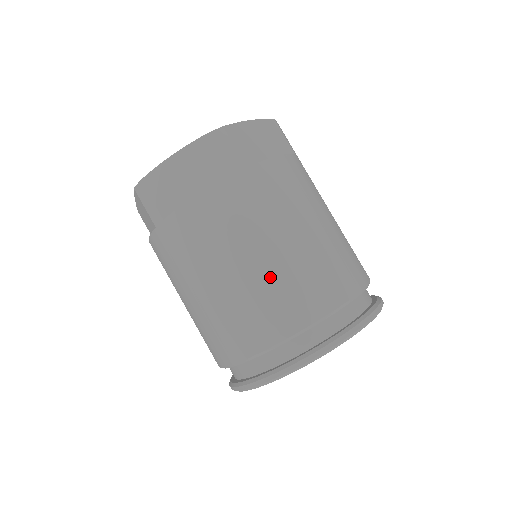
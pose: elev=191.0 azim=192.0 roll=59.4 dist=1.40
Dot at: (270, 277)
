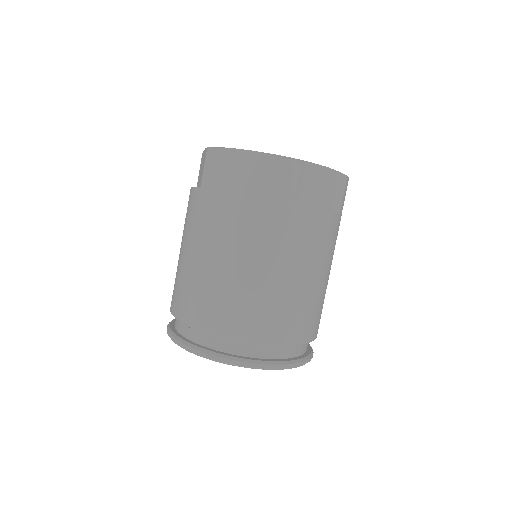
Dot at: (245, 290)
